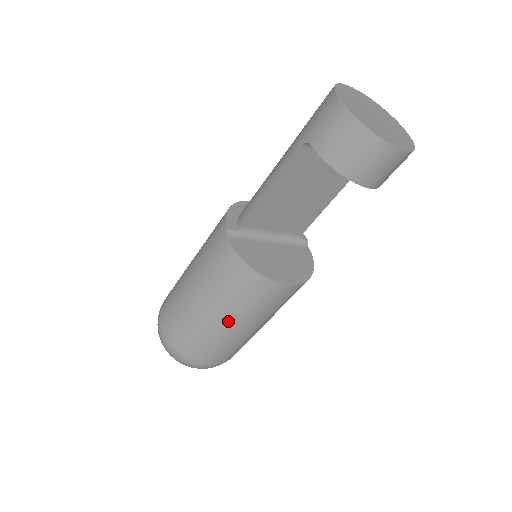
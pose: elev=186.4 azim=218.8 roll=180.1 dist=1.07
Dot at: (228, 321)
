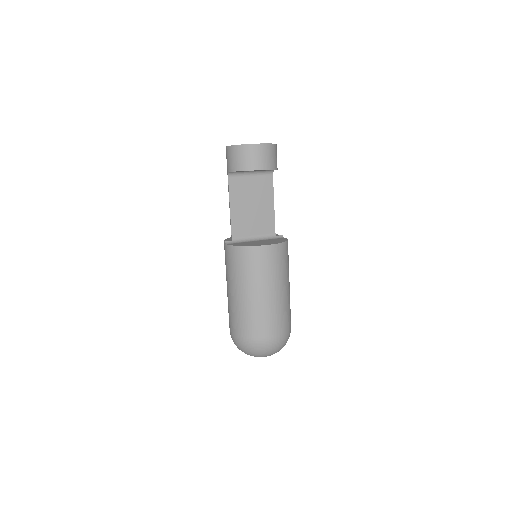
Dot at: (254, 291)
